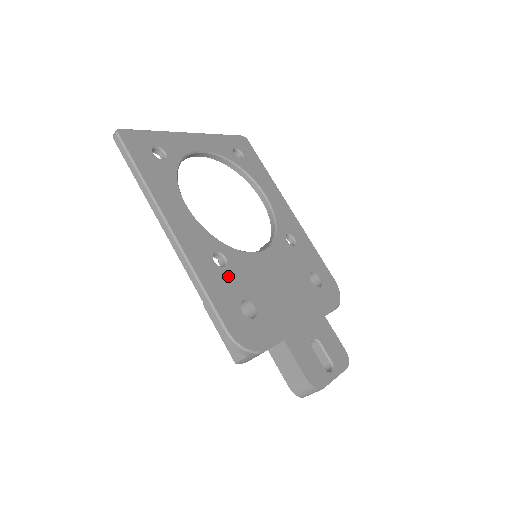
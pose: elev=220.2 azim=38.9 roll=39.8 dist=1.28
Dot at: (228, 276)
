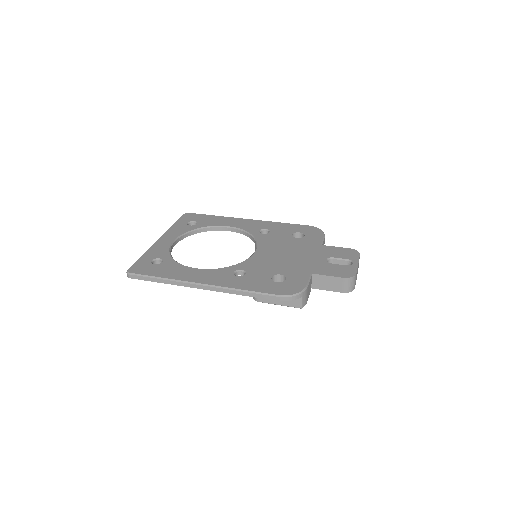
Dot at: (252, 275)
